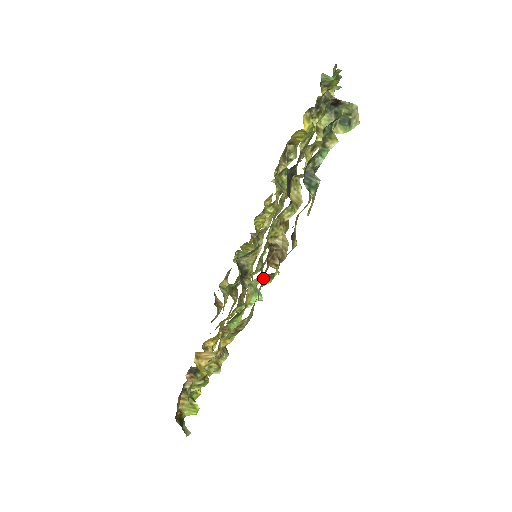
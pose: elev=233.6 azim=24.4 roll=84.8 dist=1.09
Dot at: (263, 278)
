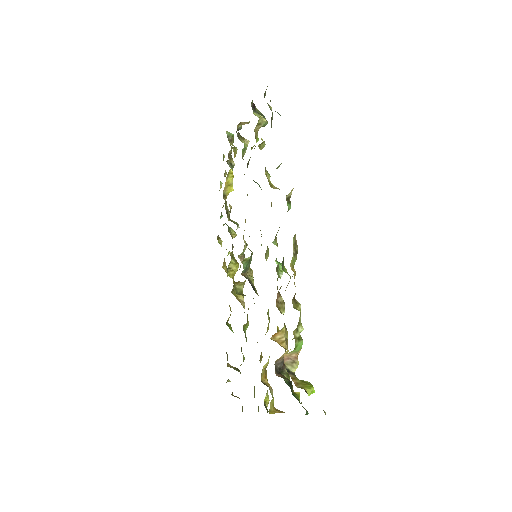
Dot at: (277, 243)
